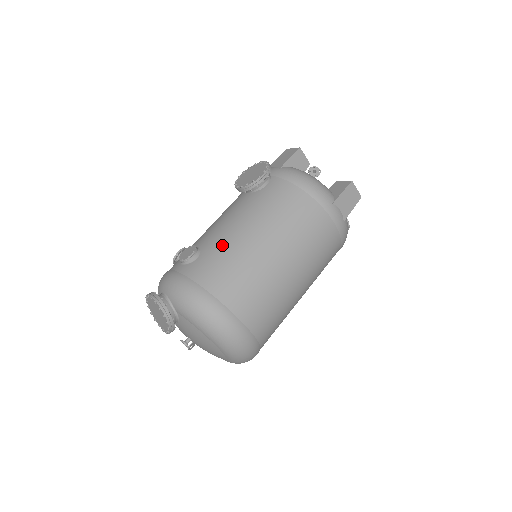
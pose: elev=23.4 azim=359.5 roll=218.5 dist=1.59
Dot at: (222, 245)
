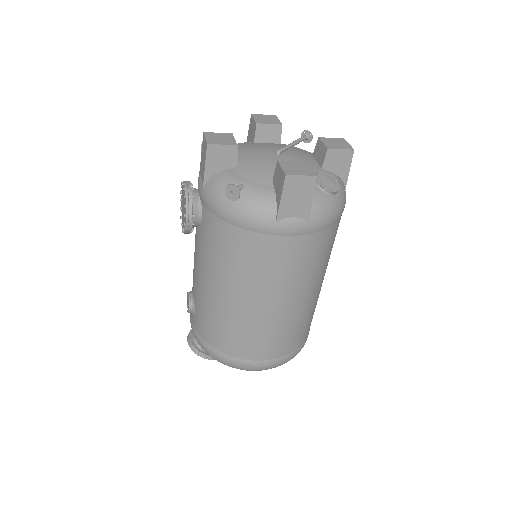
Dot at: (202, 302)
